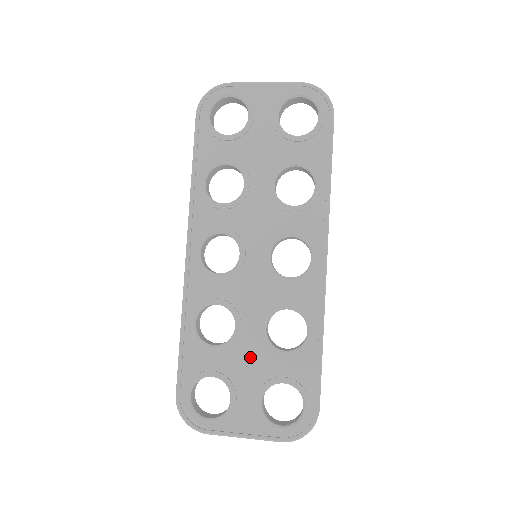
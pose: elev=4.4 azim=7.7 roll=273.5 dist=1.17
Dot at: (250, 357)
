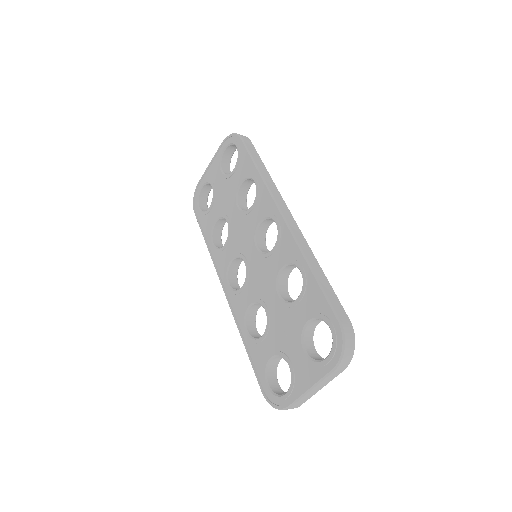
Dot at: (282, 323)
